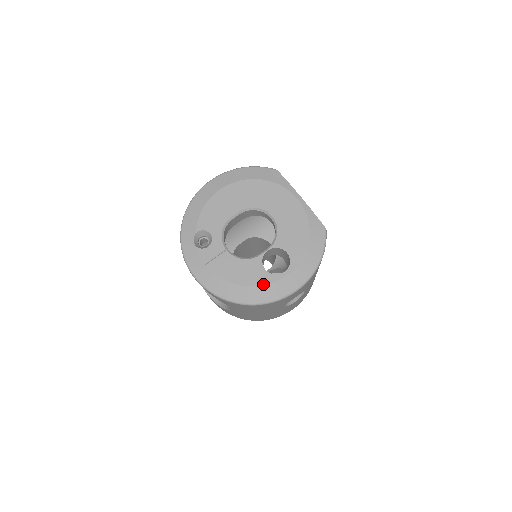
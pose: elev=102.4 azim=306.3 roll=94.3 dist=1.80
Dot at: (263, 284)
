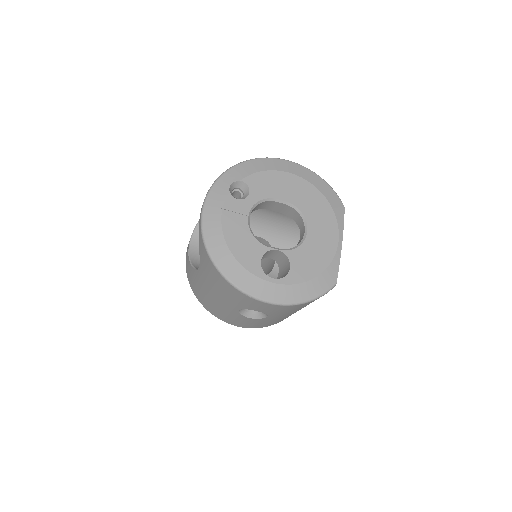
Dot at: (248, 269)
